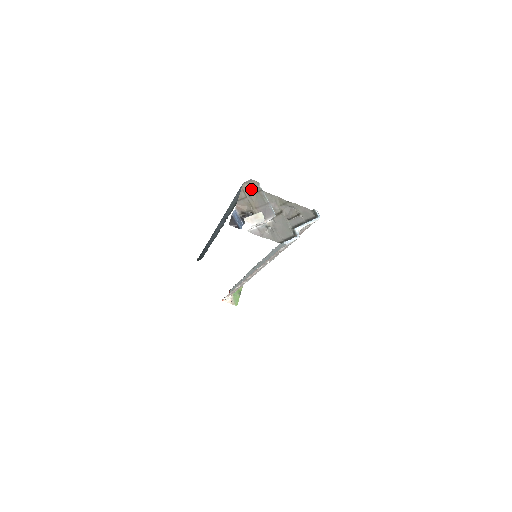
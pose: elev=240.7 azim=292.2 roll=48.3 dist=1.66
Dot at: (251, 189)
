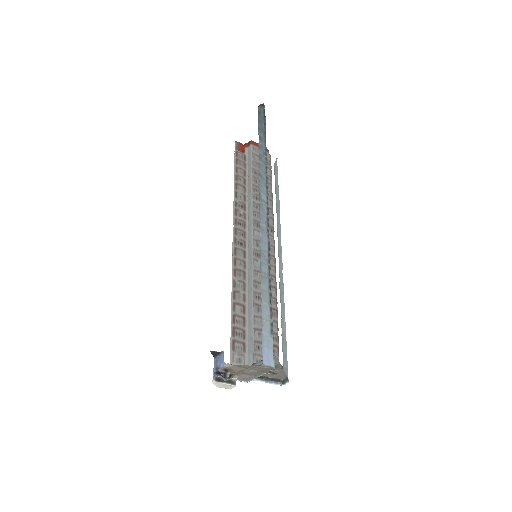
Dot at: (261, 368)
